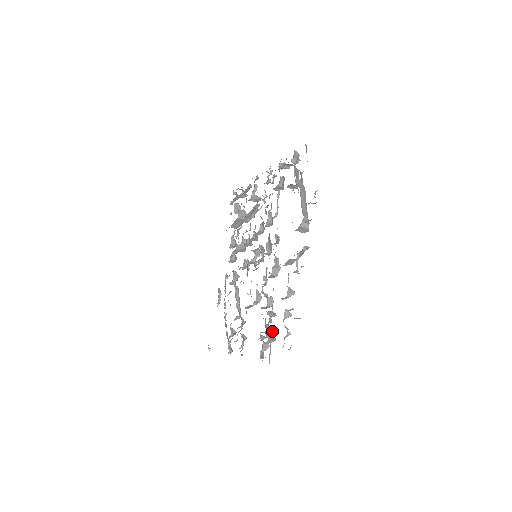
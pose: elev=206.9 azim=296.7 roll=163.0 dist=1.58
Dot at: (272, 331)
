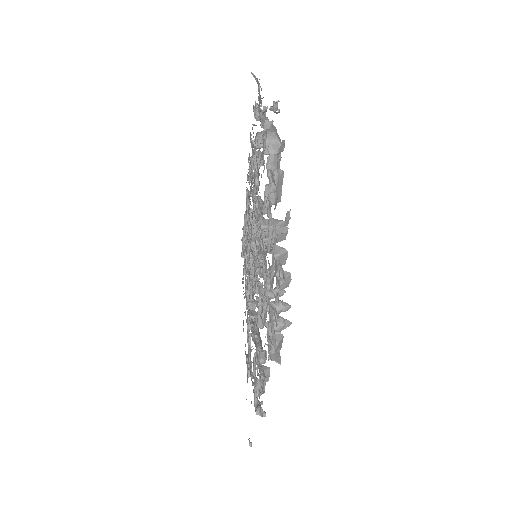
Dot at: (276, 305)
